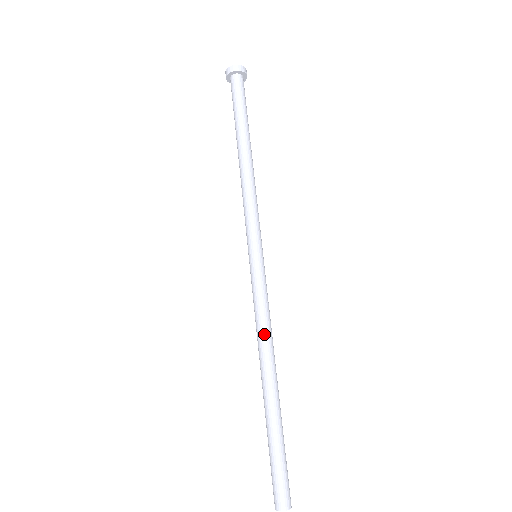
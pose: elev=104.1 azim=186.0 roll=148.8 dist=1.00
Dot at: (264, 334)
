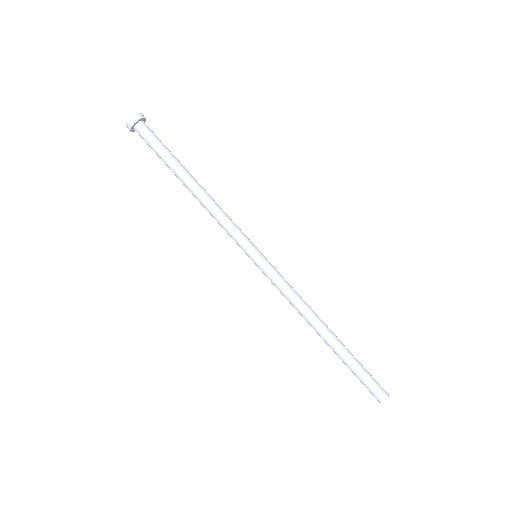
Dot at: (298, 308)
